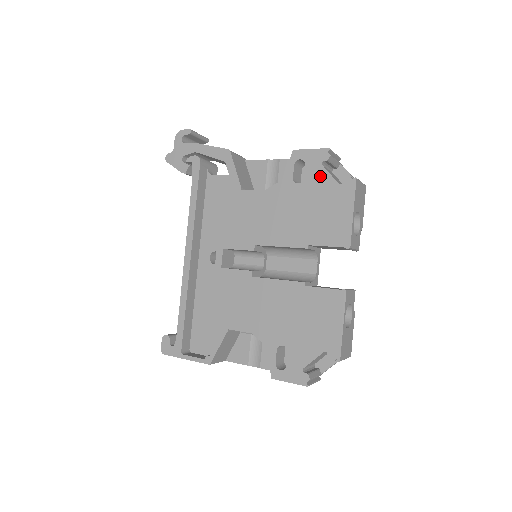
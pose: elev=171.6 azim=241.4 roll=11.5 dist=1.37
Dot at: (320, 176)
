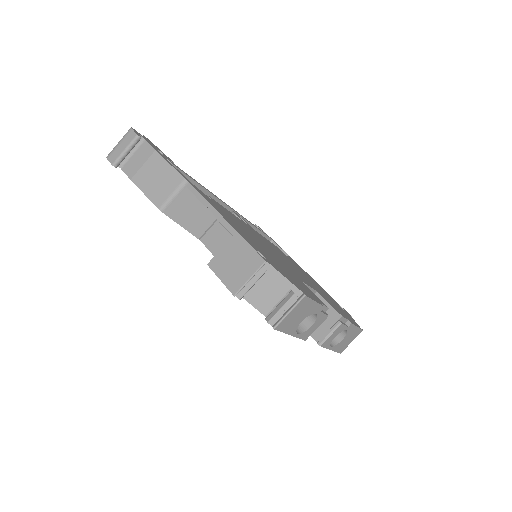
Dot at: occluded
